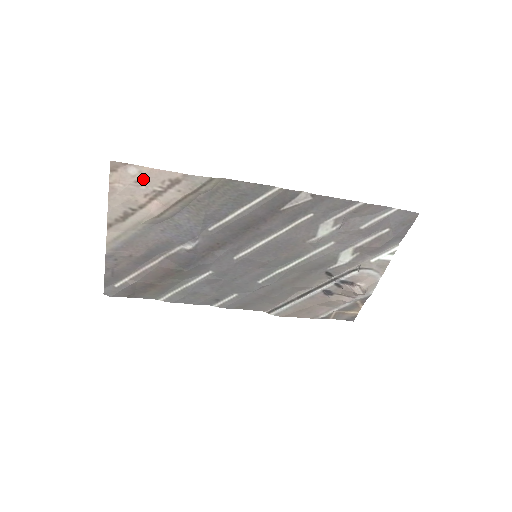
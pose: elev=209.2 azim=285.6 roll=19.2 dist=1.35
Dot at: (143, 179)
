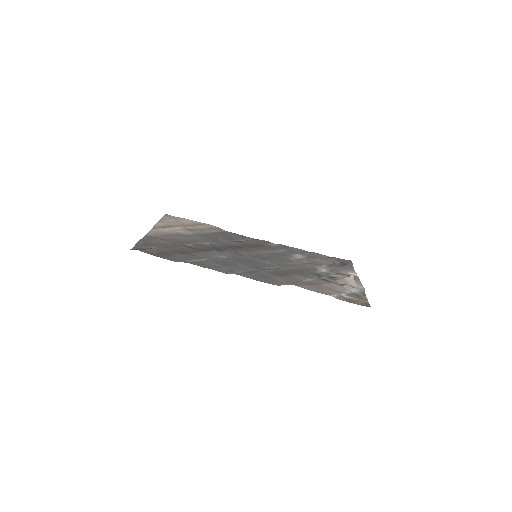
Dot at: (182, 221)
